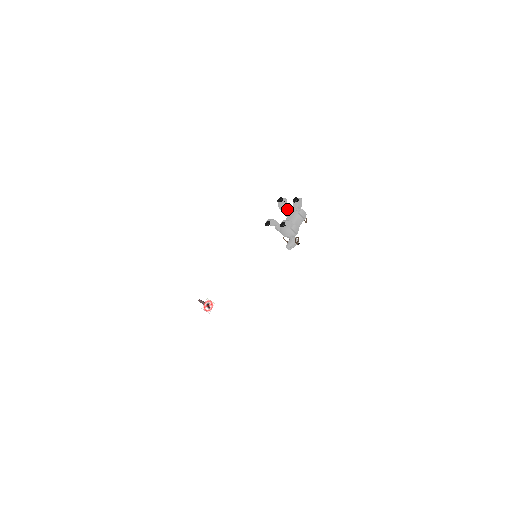
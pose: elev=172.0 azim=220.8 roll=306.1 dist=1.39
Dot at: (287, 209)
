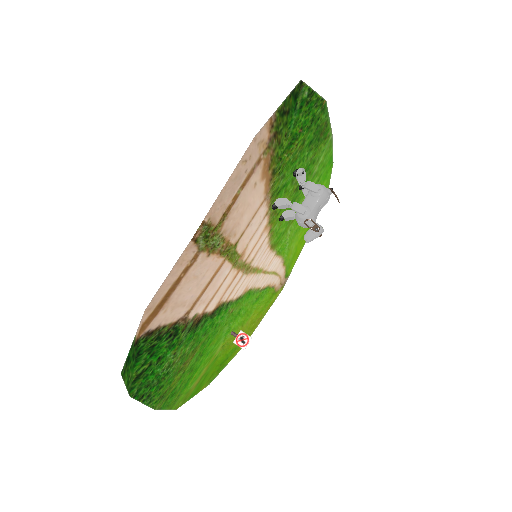
Dot at: occluded
